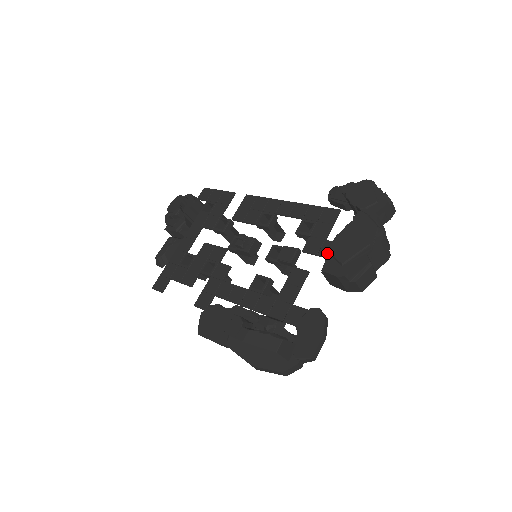
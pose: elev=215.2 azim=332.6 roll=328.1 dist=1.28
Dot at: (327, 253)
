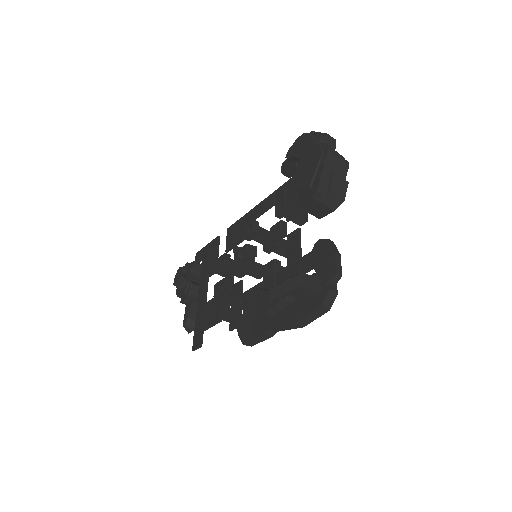
Dot at: occluded
